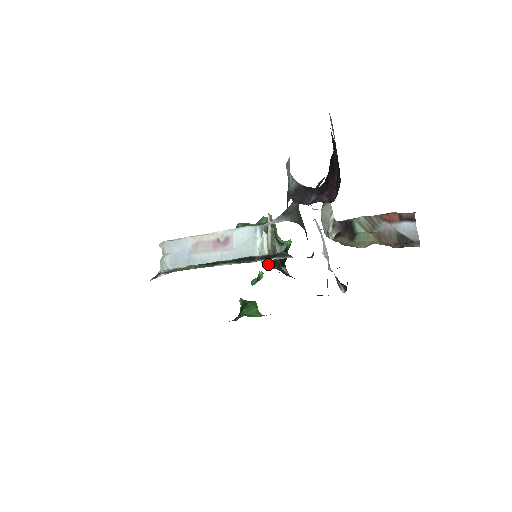
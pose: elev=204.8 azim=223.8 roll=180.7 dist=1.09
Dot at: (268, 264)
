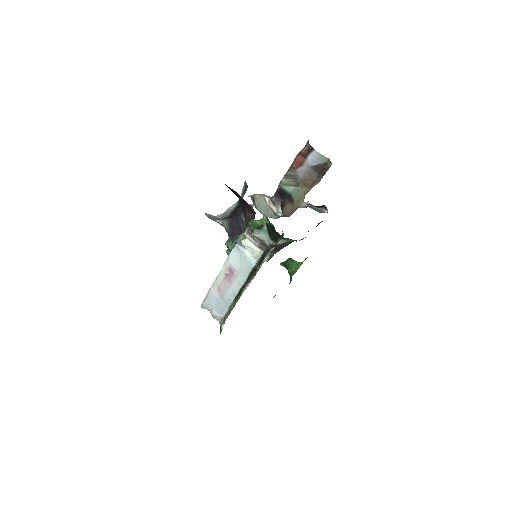
Dot at: occluded
